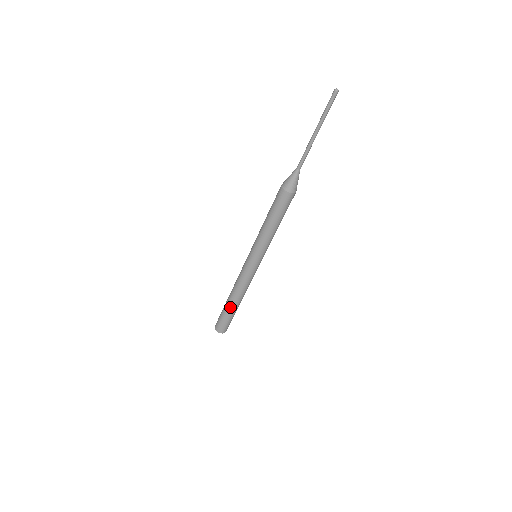
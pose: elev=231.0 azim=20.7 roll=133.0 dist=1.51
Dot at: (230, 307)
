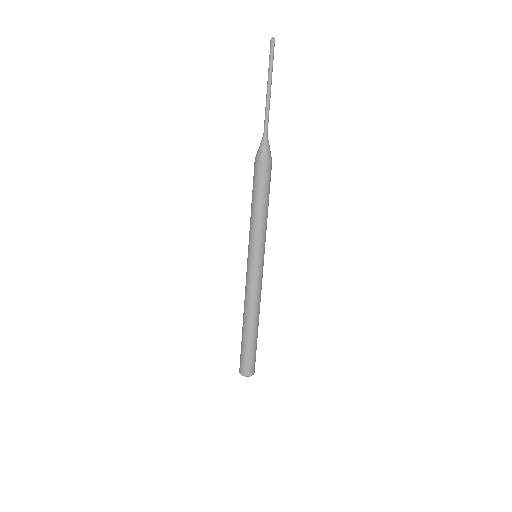
Dot at: (246, 333)
